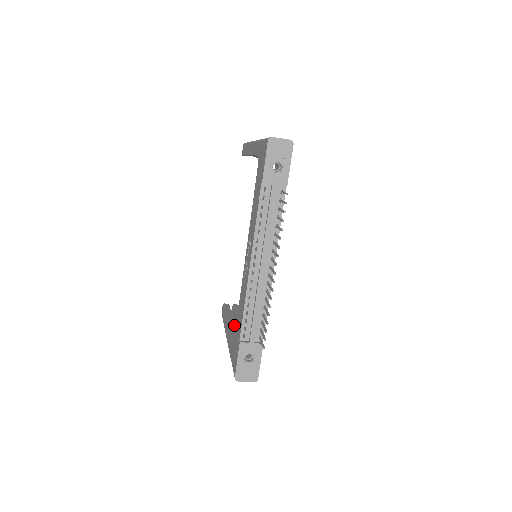
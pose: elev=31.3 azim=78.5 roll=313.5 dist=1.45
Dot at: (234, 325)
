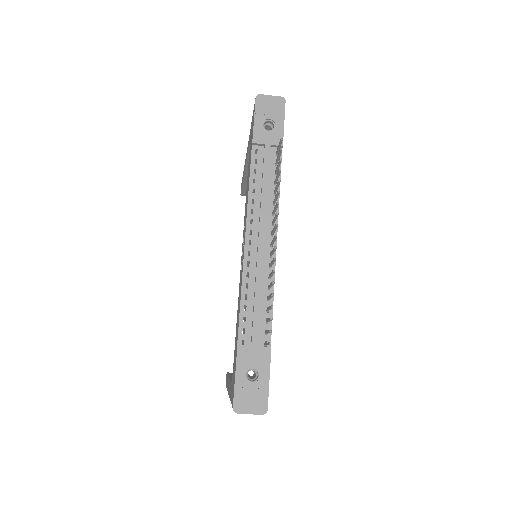
Dot at: occluded
